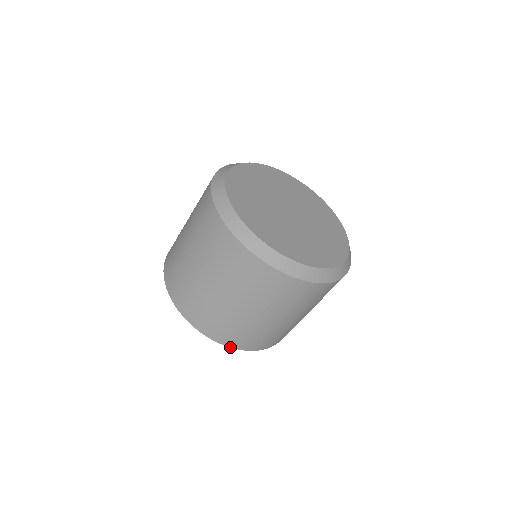
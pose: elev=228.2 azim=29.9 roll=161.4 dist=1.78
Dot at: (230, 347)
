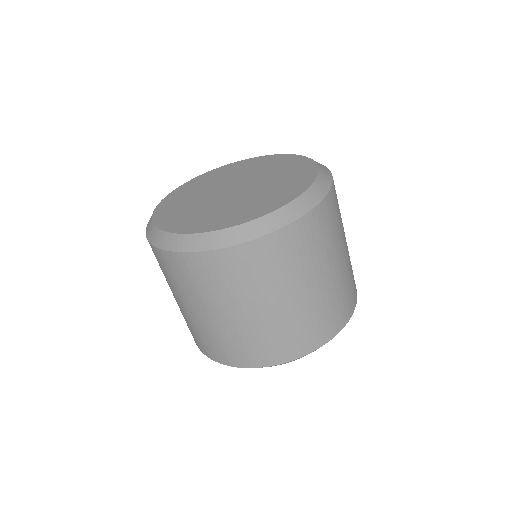
Dot at: occluded
